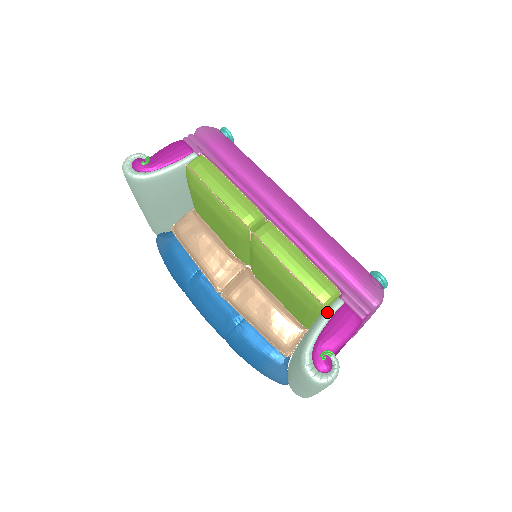
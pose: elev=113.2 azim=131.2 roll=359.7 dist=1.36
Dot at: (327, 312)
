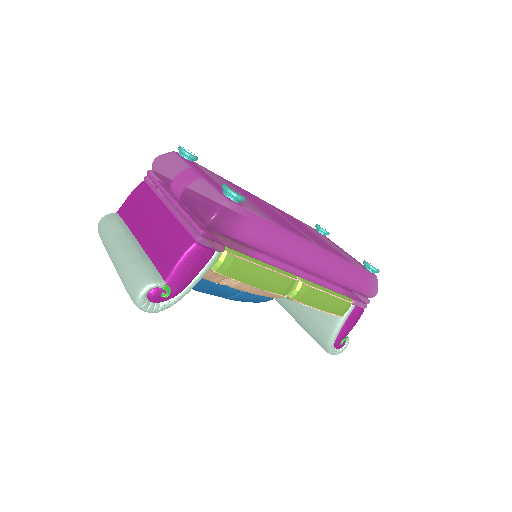
Dot at: (344, 318)
